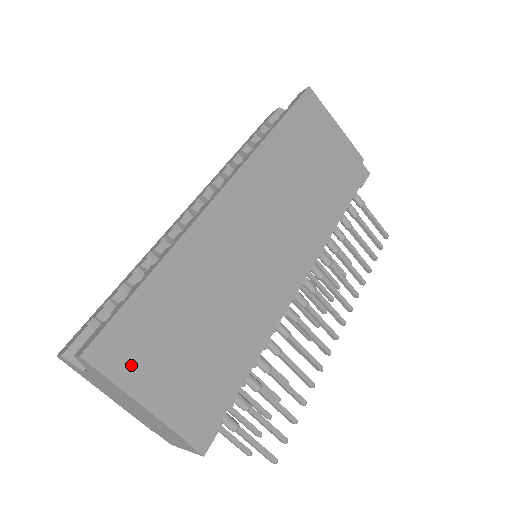
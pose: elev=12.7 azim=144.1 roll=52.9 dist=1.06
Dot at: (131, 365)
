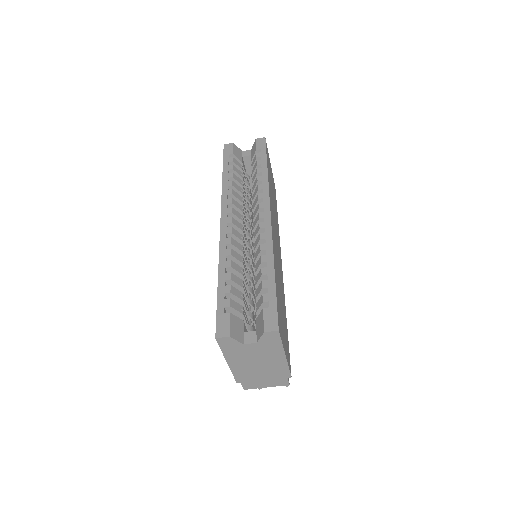
Dot at: (282, 333)
